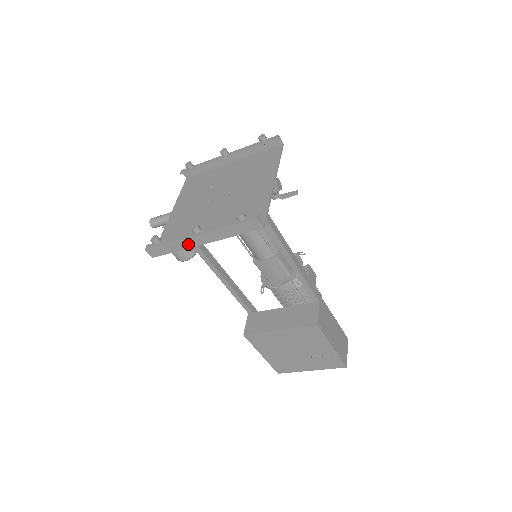
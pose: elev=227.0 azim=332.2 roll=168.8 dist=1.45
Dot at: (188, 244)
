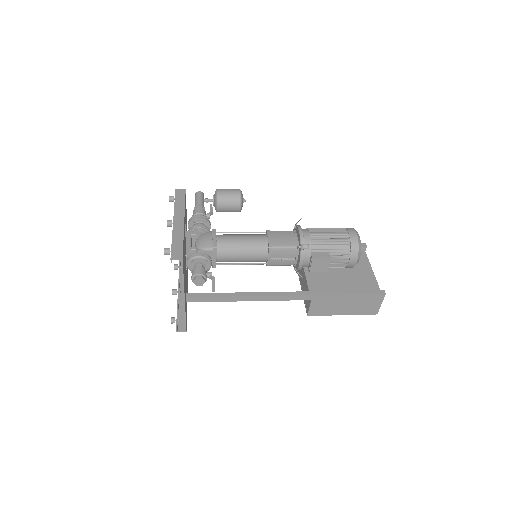
Dot at: occluded
